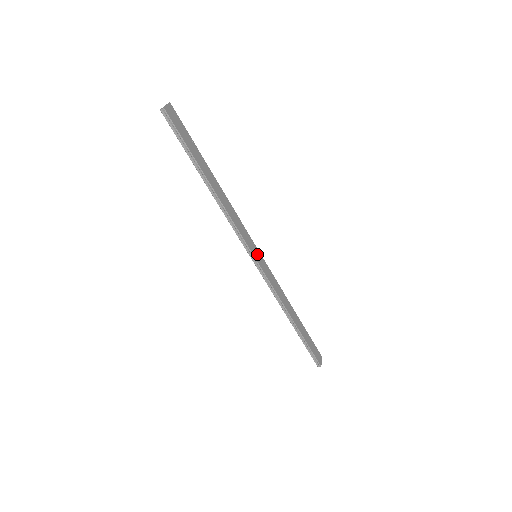
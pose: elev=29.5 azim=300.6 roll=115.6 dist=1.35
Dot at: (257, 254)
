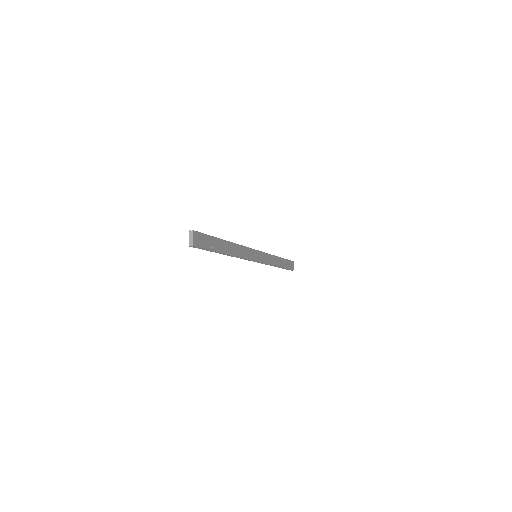
Dot at: (257, 255)
